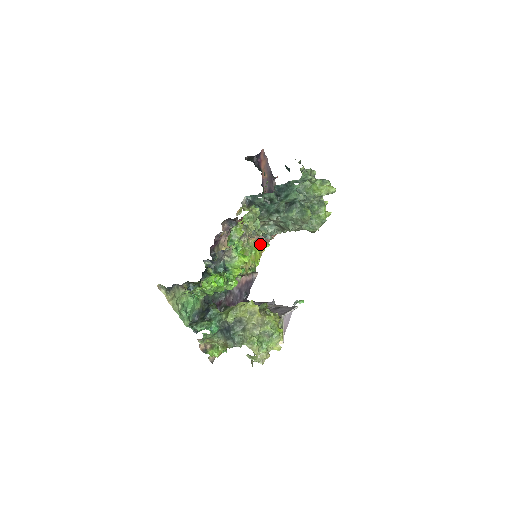
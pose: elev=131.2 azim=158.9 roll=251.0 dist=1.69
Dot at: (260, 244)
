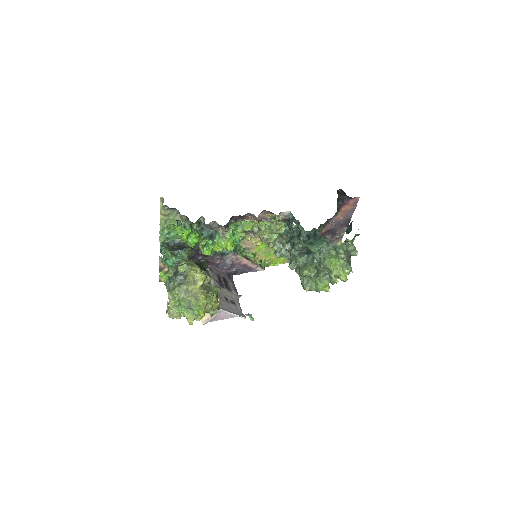
Dot at: occluded
